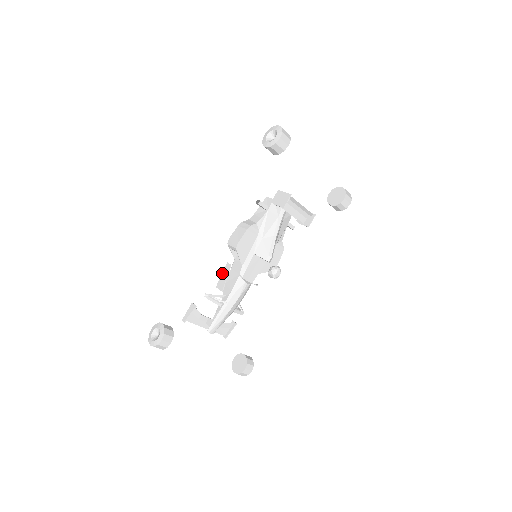
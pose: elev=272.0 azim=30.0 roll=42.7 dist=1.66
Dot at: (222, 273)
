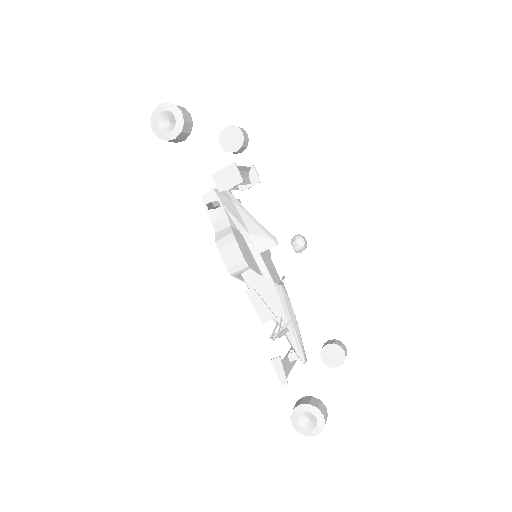
Dot at: (253, 305)
